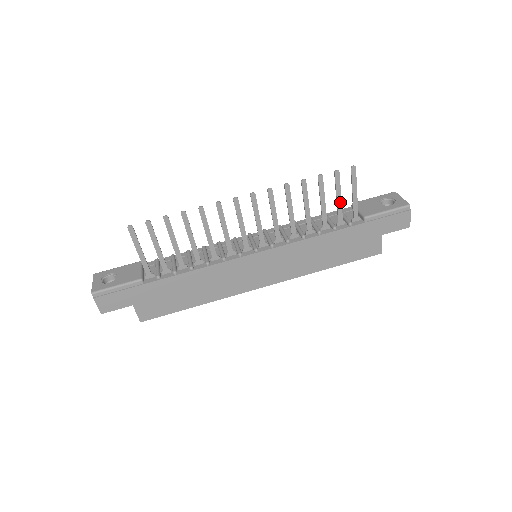
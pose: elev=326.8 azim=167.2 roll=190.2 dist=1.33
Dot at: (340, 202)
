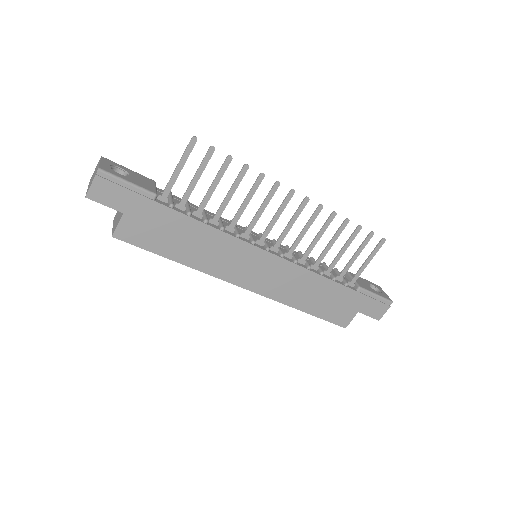
Dot at: (354, 260)
